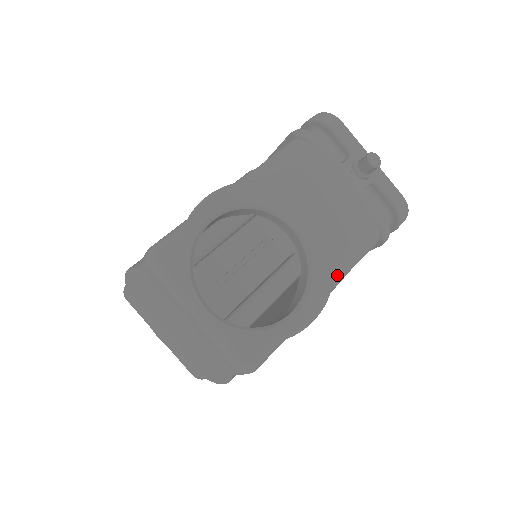
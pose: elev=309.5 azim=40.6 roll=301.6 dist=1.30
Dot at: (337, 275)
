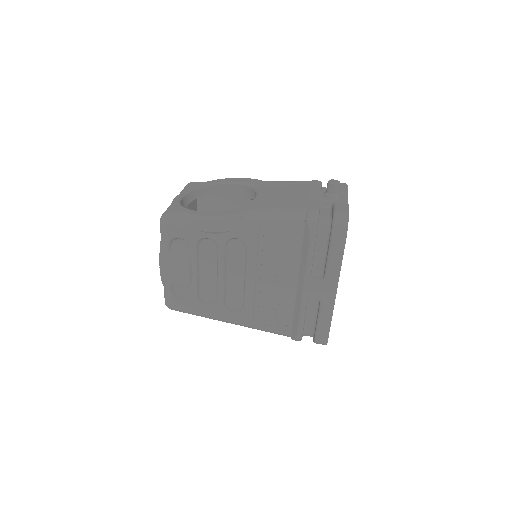
Dot at: (253, 214)
